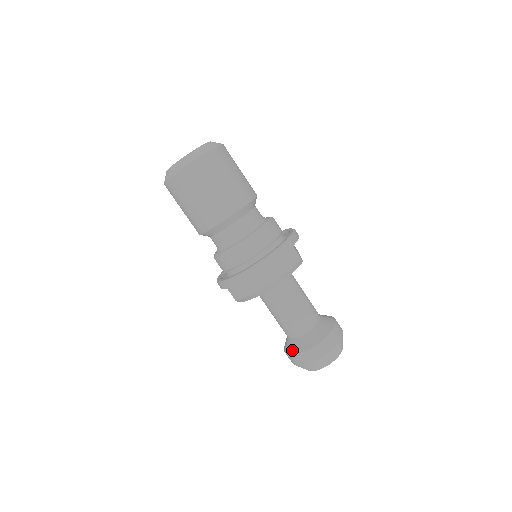
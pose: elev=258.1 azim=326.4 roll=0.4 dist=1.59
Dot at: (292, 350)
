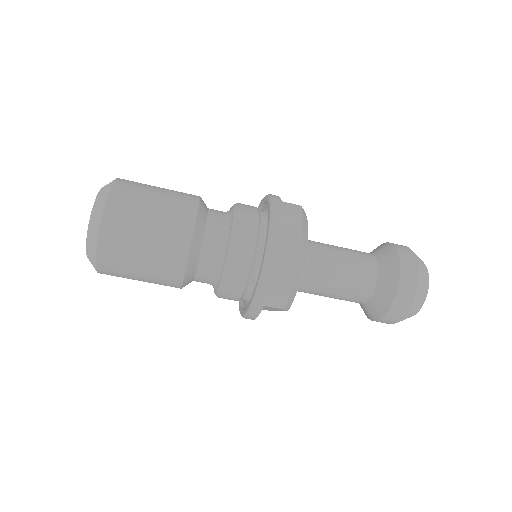
Dot at: (383, 307)
